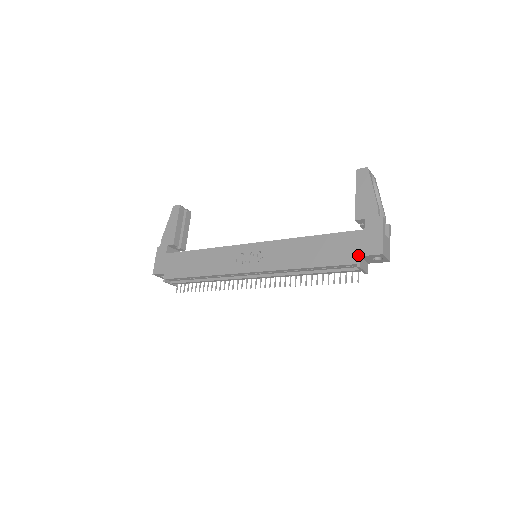
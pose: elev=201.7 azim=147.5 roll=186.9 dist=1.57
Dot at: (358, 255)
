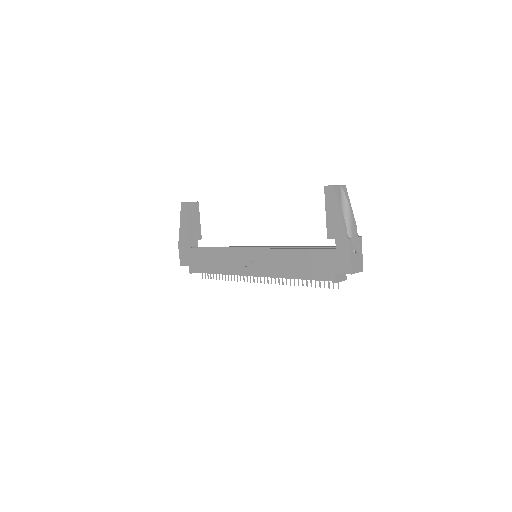
Dot at: (333, 272)
